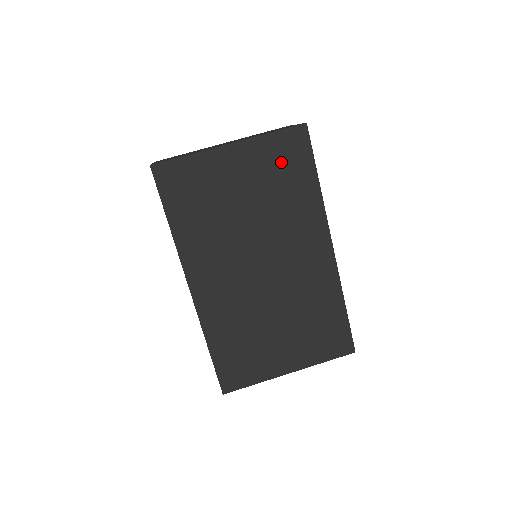
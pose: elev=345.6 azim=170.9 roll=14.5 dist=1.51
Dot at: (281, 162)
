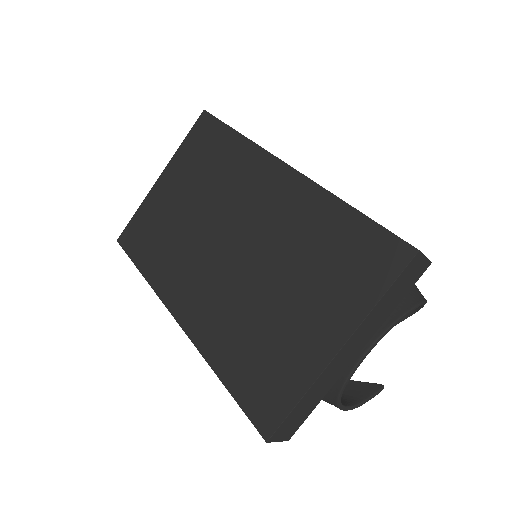
Dot at: (200, 151)
